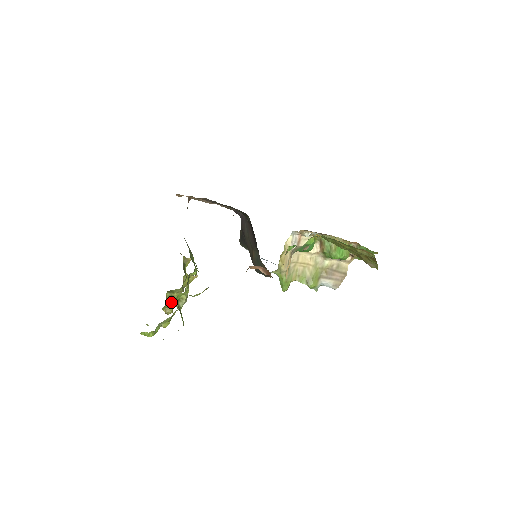
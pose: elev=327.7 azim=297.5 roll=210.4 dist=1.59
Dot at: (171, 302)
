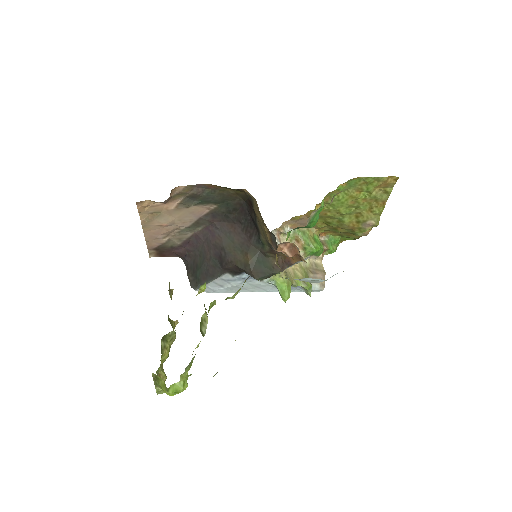
Dot at: (161, 363)
